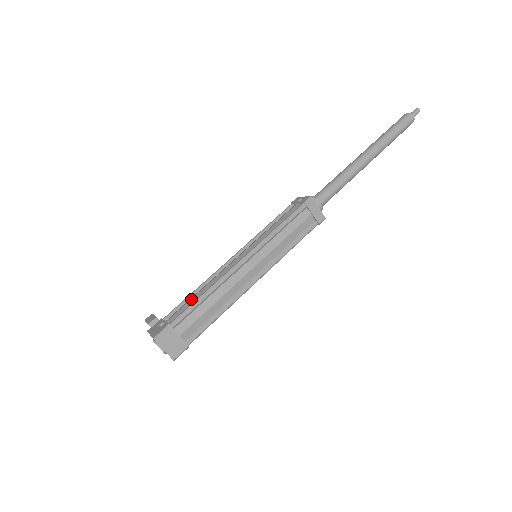
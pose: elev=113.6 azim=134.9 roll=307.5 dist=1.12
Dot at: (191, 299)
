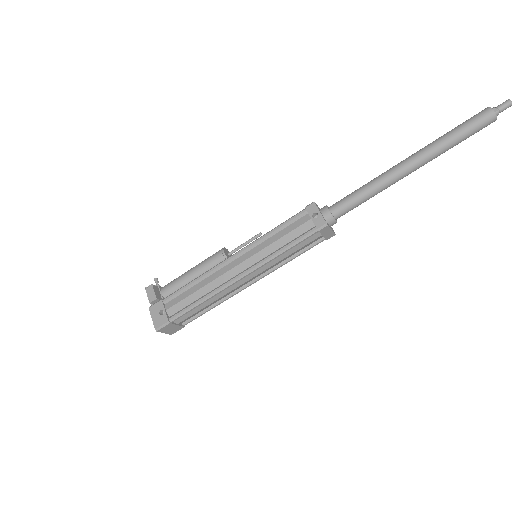
Dot at: (189, 296)
